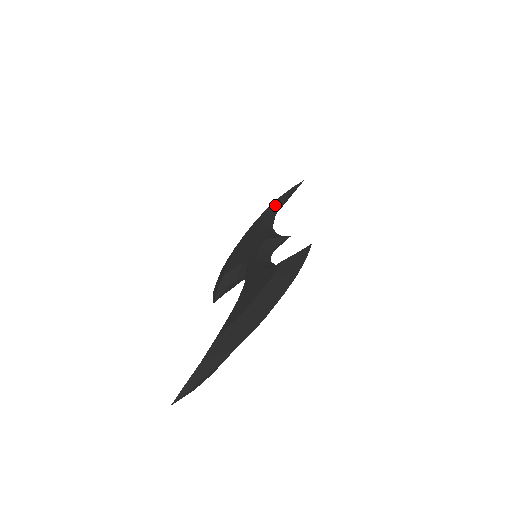
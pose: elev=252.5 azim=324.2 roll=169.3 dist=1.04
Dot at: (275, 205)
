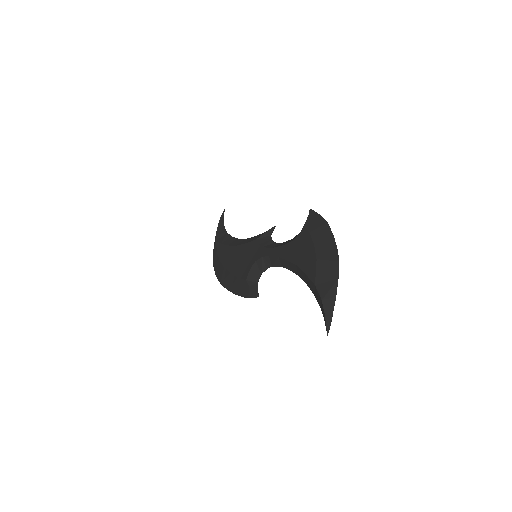
Dot at: (220, 233)
